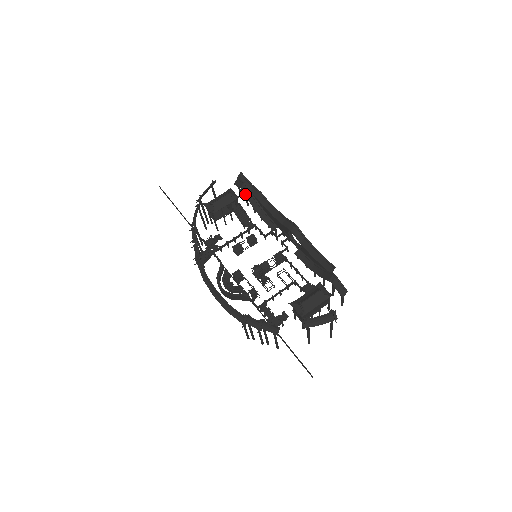
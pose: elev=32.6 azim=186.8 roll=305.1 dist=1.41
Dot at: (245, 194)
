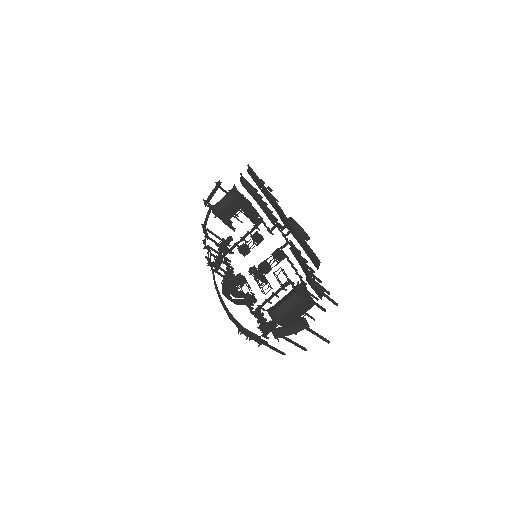
Dot at: (246, 189)
